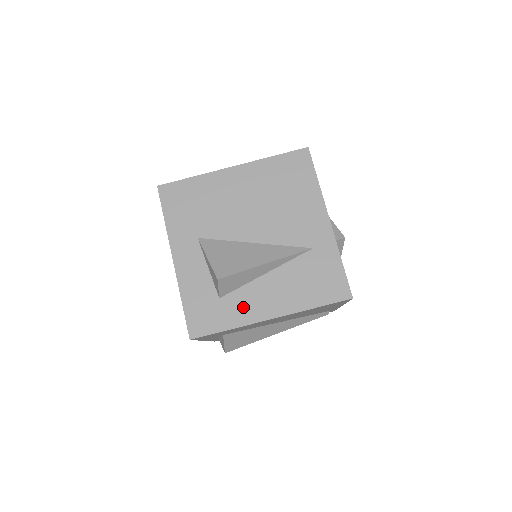
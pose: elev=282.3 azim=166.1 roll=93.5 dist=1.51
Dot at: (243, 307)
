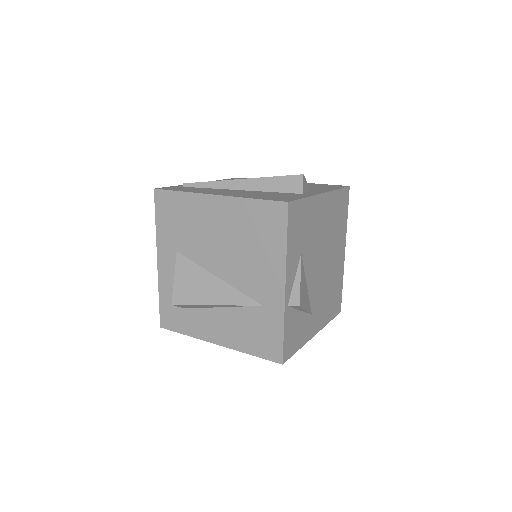
Dot at: (199, 324)
